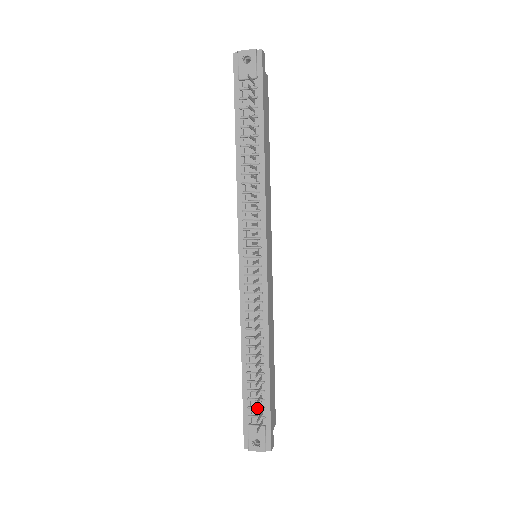
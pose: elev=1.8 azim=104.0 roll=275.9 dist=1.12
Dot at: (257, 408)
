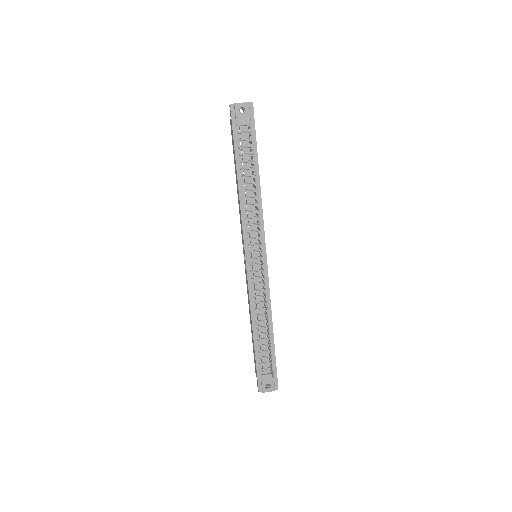
Dot at: (267, 363)
